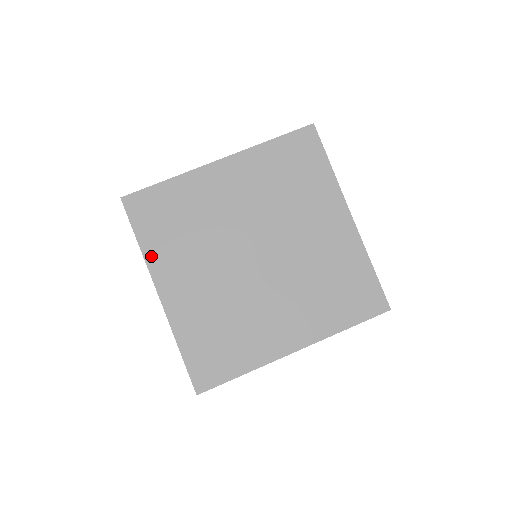
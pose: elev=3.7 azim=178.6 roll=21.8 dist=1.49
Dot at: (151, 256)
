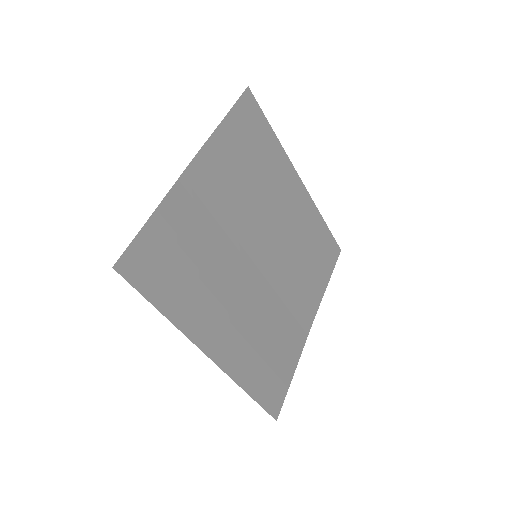
Dot at: (220, 138)
